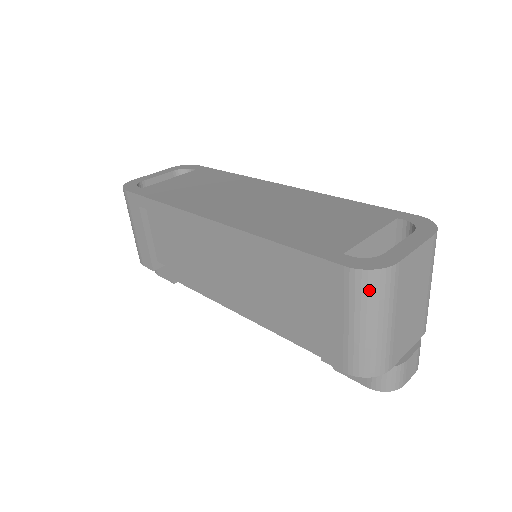
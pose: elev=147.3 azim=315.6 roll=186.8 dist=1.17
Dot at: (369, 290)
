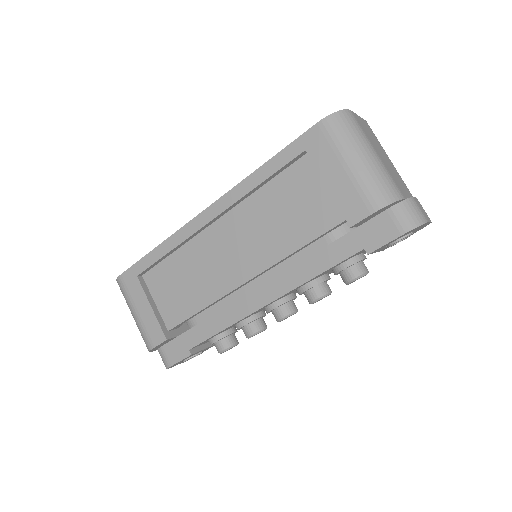
Dot at: (343, 127)
